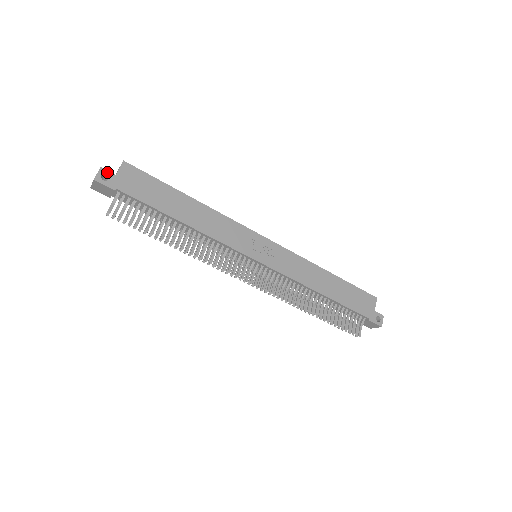
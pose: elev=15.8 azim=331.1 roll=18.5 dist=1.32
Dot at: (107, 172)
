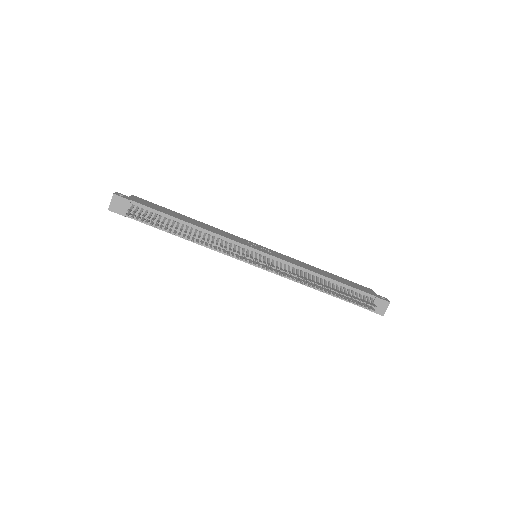
Dot at: (122, 194)
